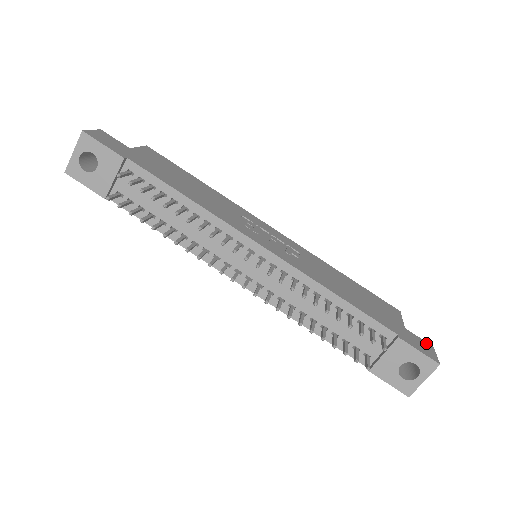
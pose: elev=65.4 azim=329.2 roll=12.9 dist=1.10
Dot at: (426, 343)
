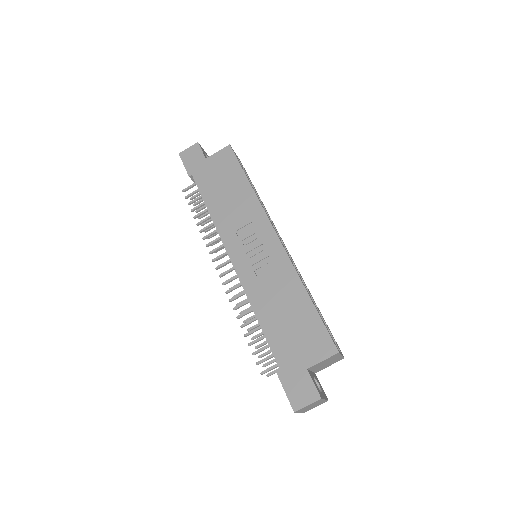
Dot at: (314, 391)
